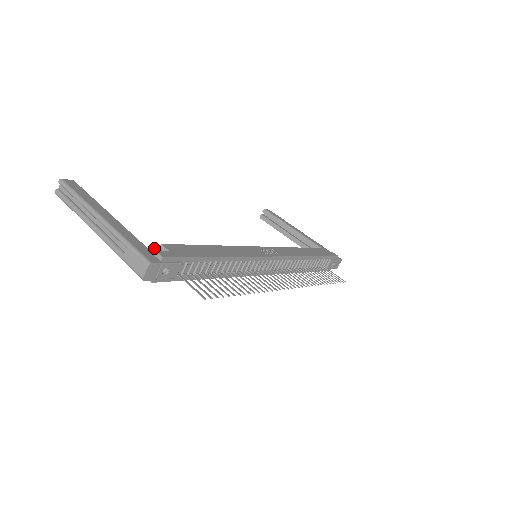
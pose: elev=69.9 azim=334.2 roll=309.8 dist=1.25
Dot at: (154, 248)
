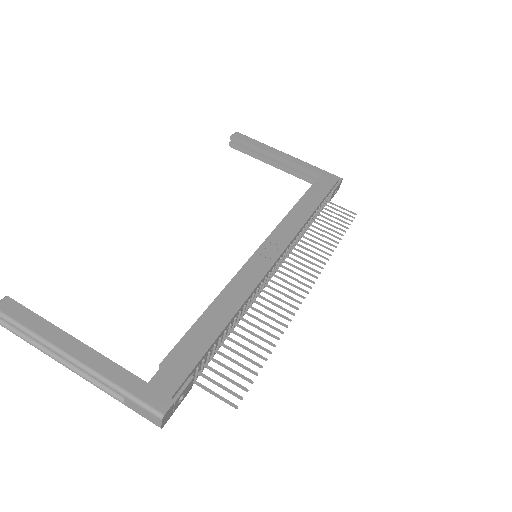
Dot at: (154, 375)
